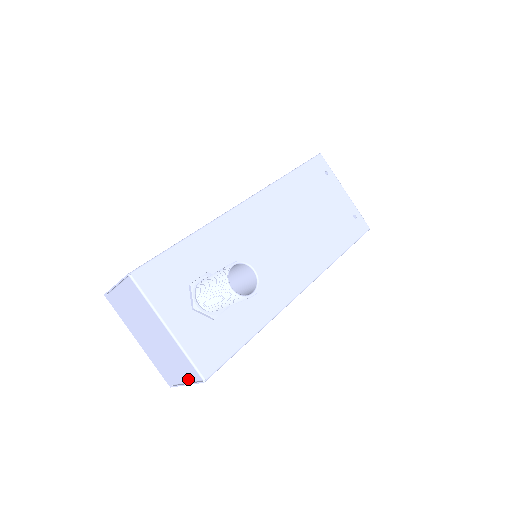
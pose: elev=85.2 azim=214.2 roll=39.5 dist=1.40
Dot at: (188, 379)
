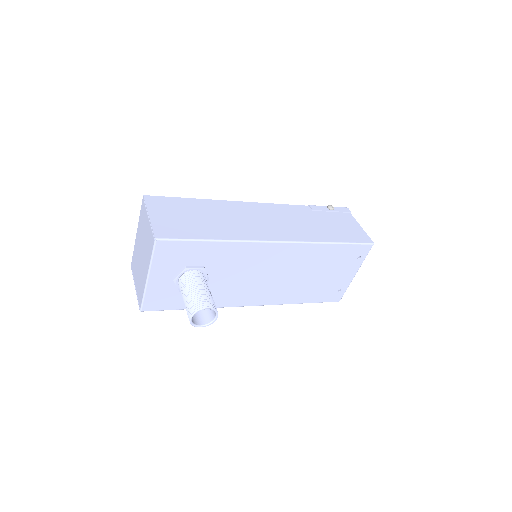
Dot at: (137, 292)
